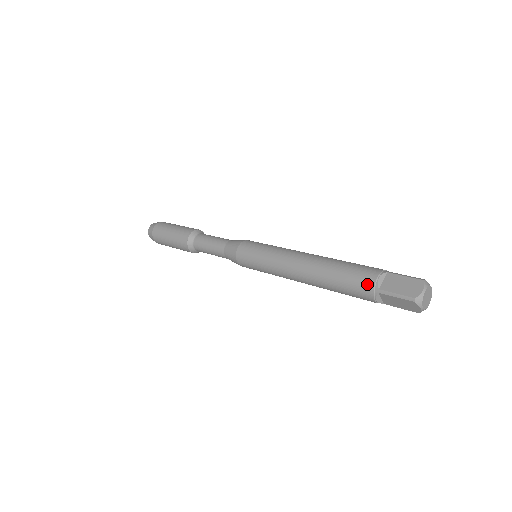
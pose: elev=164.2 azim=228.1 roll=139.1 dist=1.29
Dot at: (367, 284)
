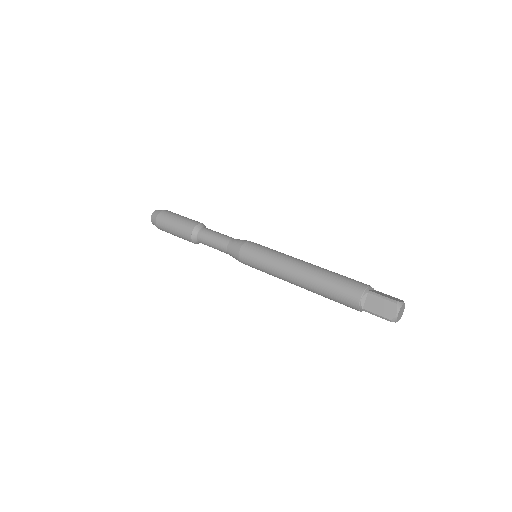
Dot at: (353, 304)
